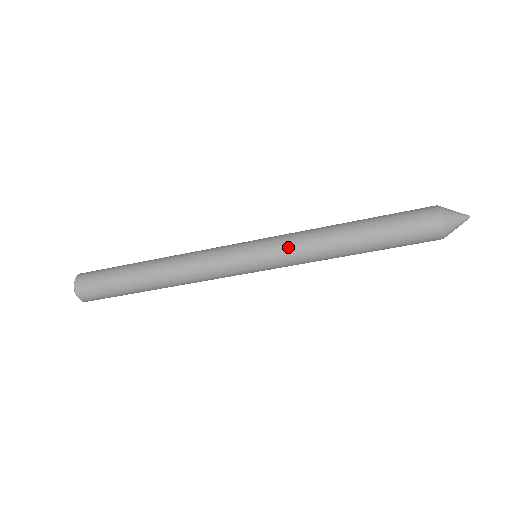
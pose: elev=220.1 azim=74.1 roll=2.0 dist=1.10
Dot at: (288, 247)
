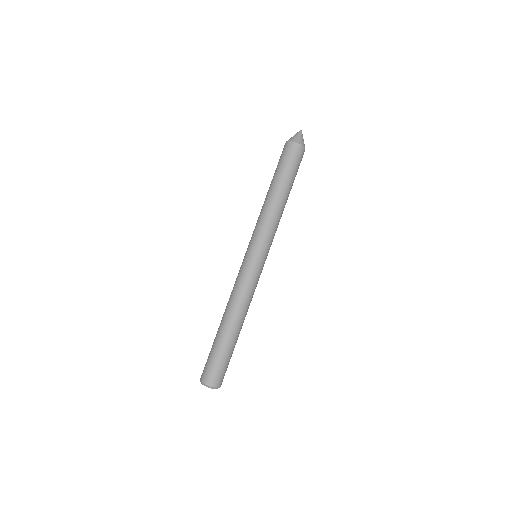
Dot at: (257, 230)
